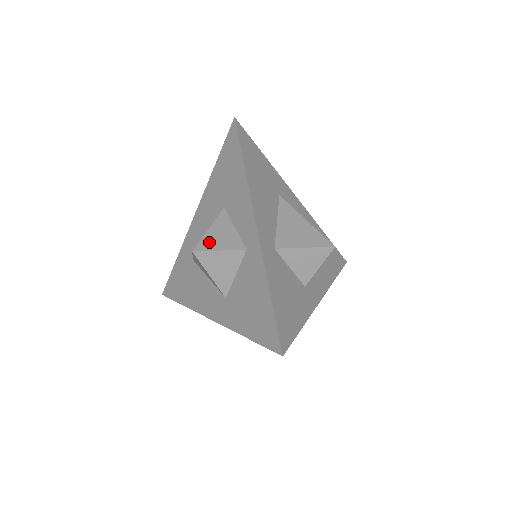
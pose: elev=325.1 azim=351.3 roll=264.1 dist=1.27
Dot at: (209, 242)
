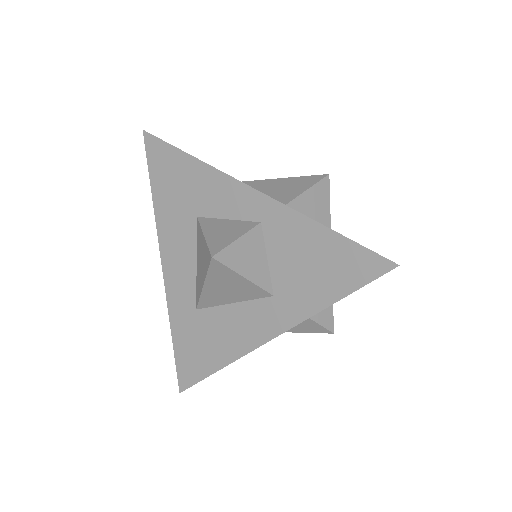
Dot at: (218, 241)
